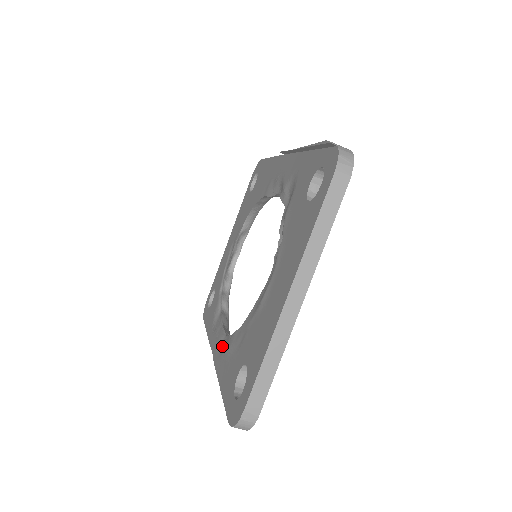
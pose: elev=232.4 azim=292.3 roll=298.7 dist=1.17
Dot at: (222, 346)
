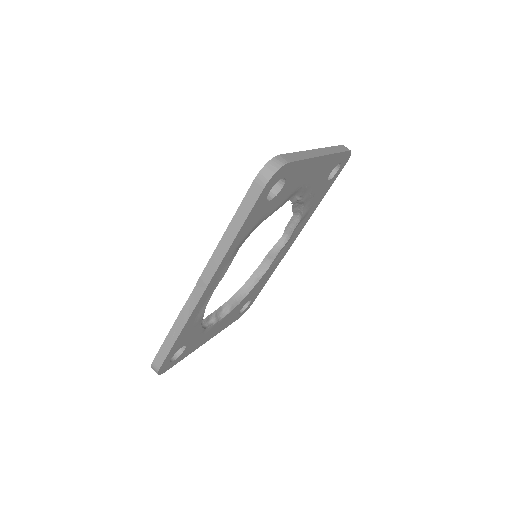
Dot at: occluded
